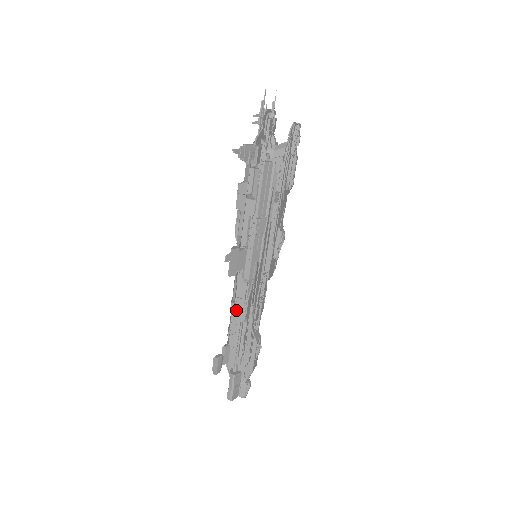
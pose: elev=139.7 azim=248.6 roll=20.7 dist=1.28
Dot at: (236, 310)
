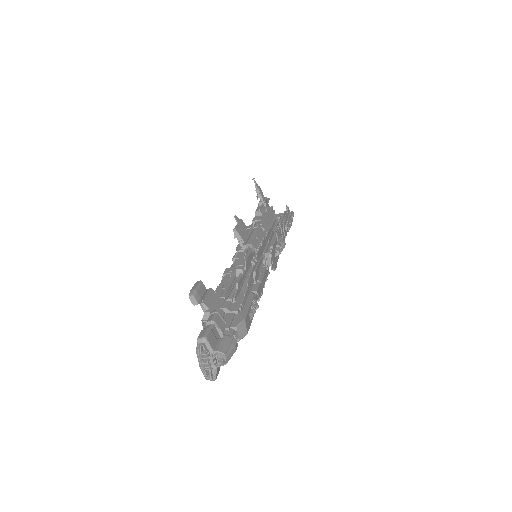
Dot at: (232, 269)
